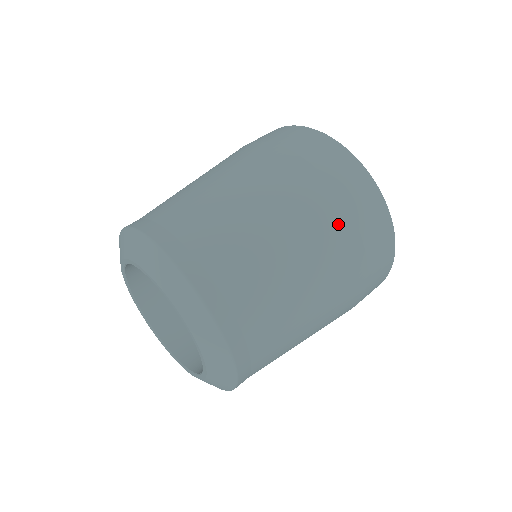
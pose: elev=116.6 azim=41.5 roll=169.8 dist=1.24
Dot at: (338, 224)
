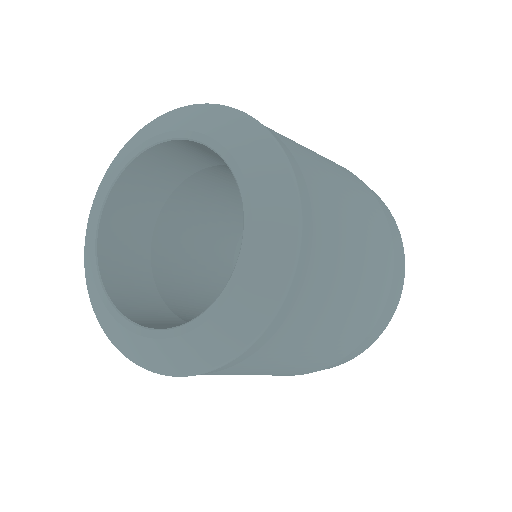
Dot at: (371, 198)
